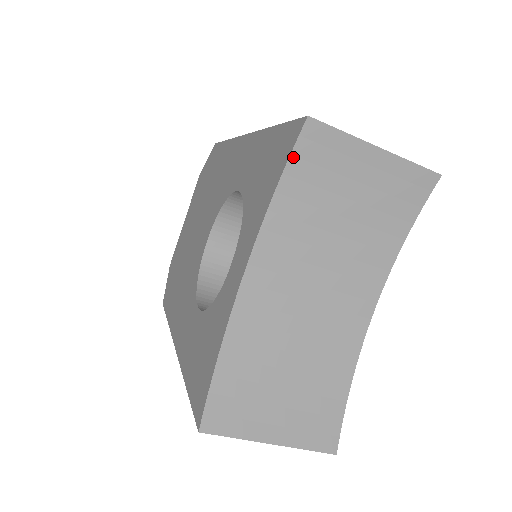
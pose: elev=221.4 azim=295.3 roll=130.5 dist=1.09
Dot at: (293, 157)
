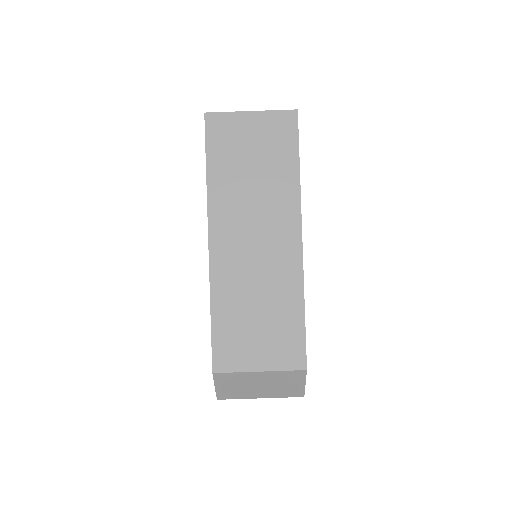
Dot at: occluded
